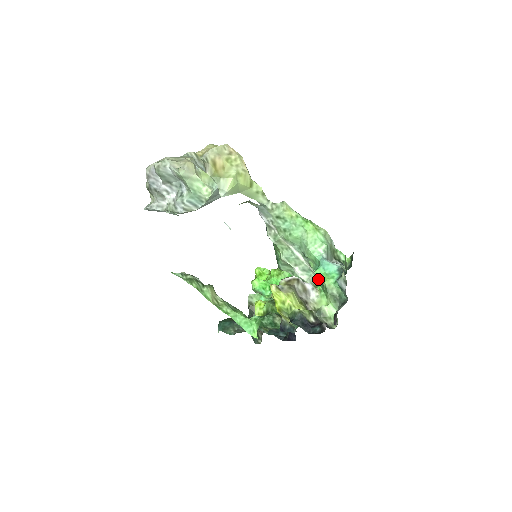
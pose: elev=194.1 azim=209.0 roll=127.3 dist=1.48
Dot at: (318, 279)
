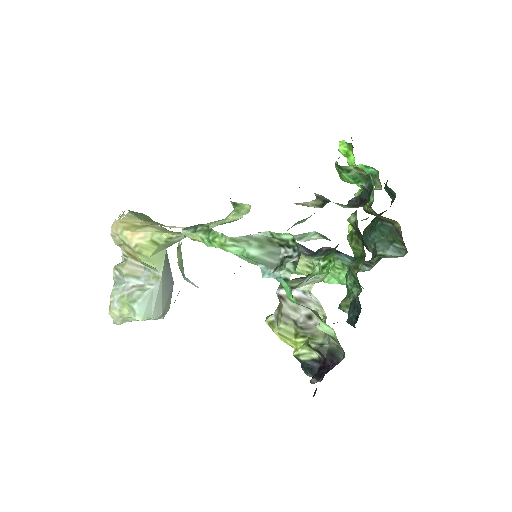
Dot at: occluded
